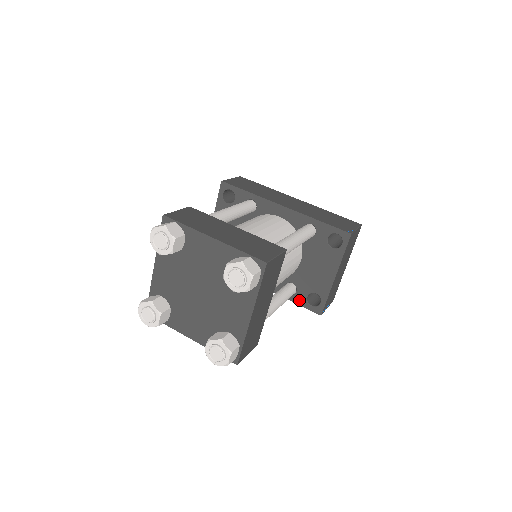
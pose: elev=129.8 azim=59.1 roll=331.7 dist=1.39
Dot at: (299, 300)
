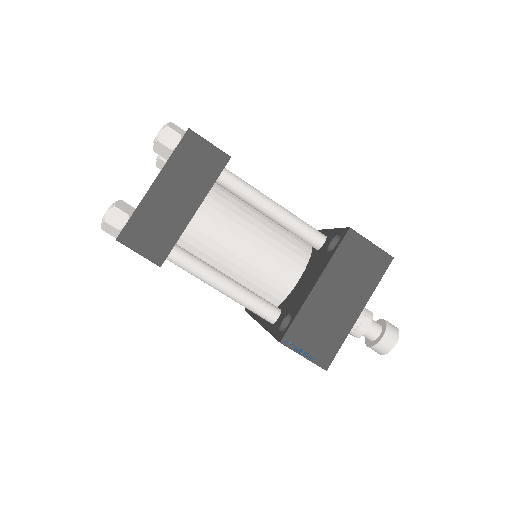
Dot at: (275, 328)
